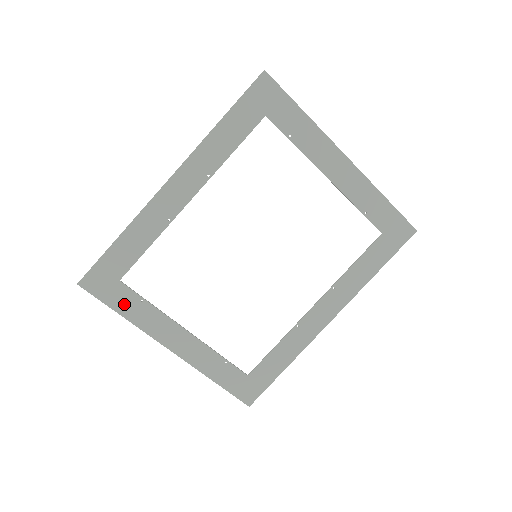
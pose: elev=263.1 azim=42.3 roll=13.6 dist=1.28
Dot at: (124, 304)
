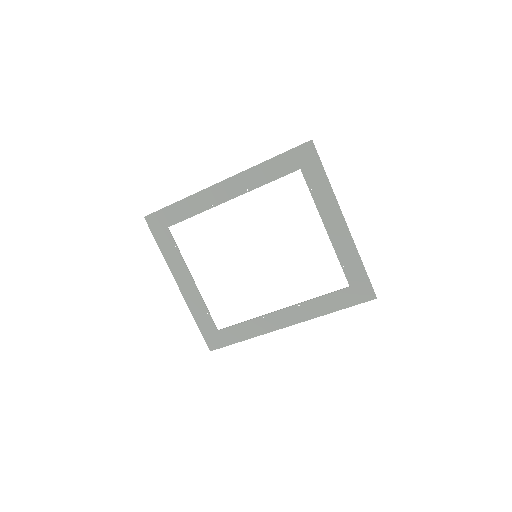
Dot at: (164, 243)
